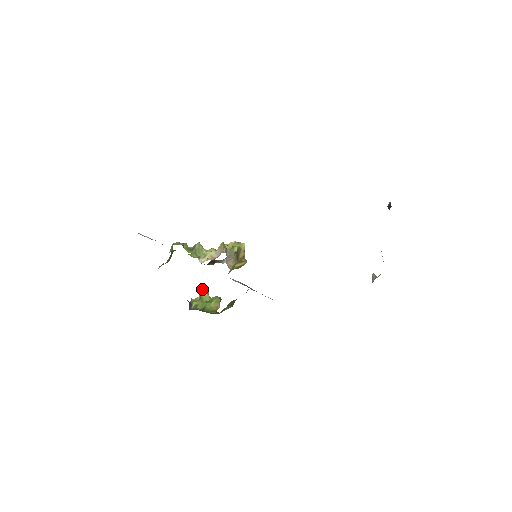
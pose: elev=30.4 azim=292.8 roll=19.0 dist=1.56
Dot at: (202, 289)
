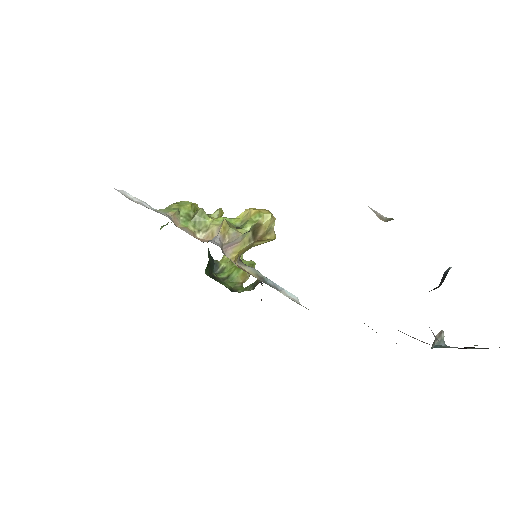
Dot at: occluded
